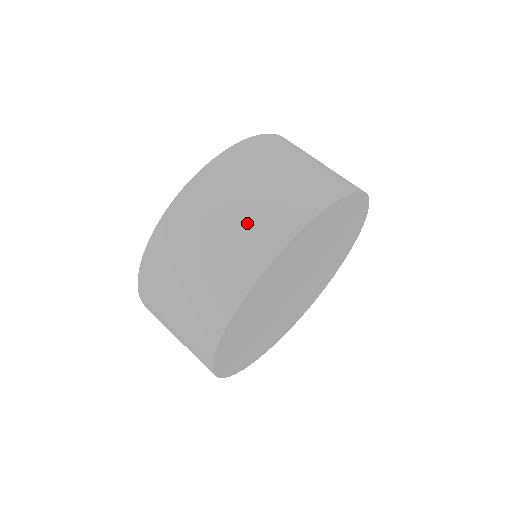
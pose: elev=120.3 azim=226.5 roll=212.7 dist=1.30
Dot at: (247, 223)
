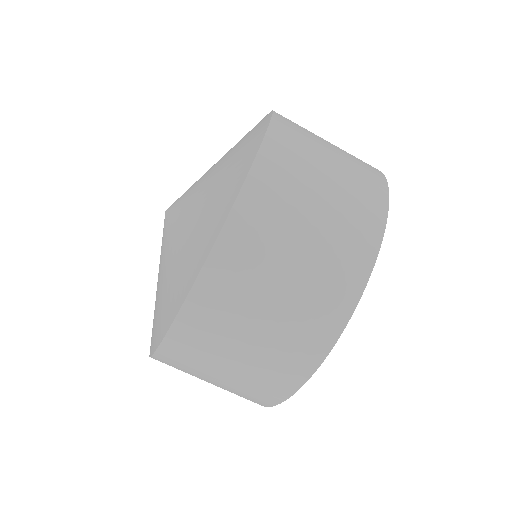
Dot at: (239, 383)
